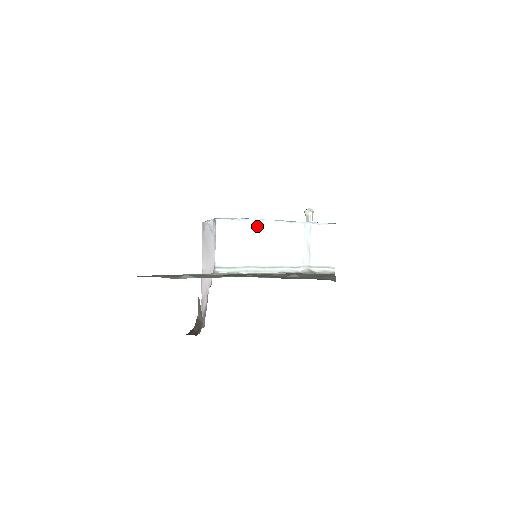
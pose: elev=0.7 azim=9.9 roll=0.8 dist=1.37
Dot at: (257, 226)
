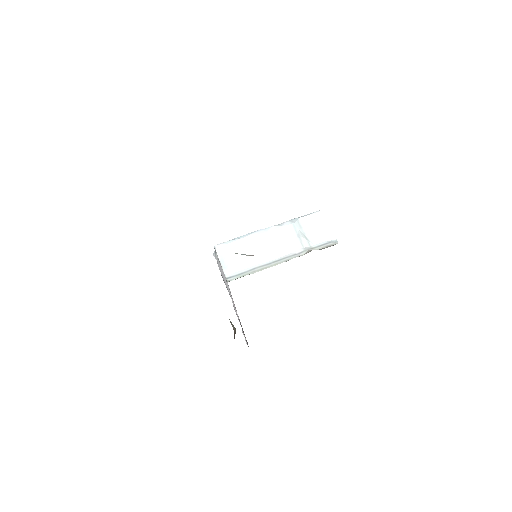
Dot at: (250, 238)
